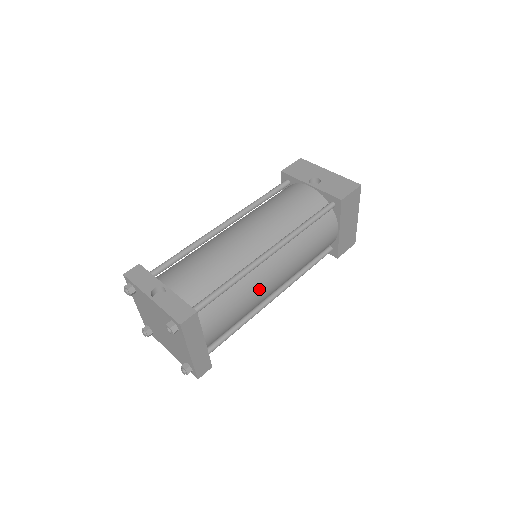
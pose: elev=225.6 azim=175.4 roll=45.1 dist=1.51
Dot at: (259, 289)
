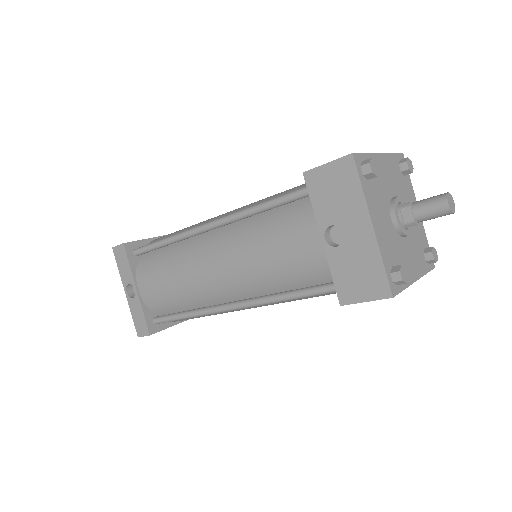
Dot at: (233, 311)
